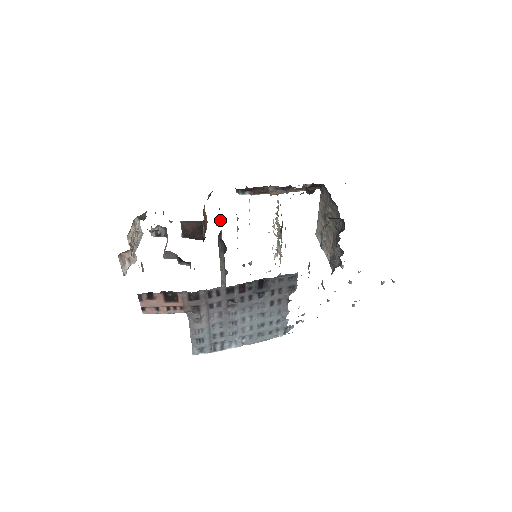
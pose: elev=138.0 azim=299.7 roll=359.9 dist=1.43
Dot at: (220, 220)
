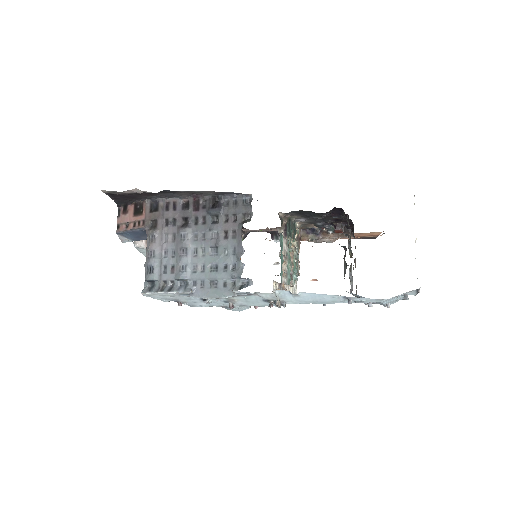
Dot at: occluded
